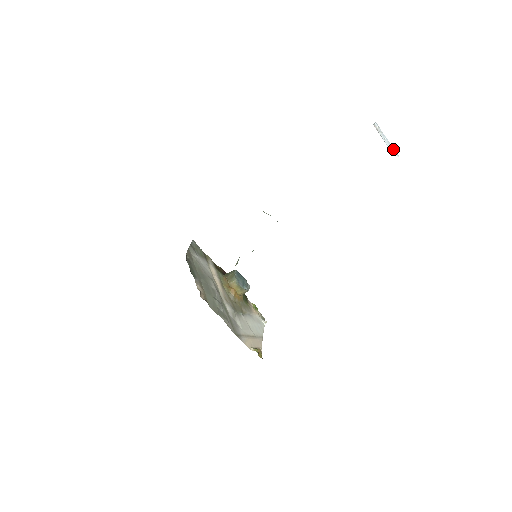
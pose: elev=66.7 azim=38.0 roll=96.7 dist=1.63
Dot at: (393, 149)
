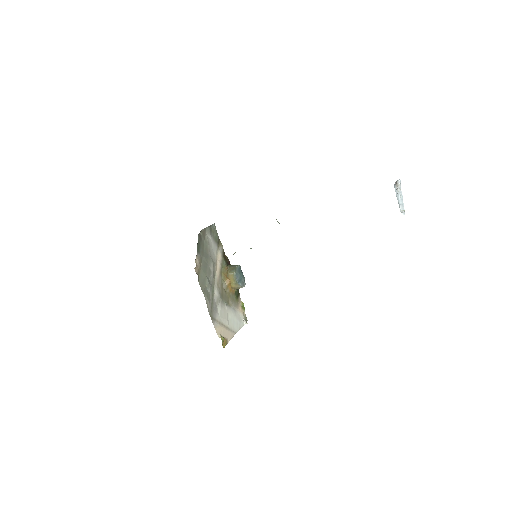
Dot at: (403, 207)
